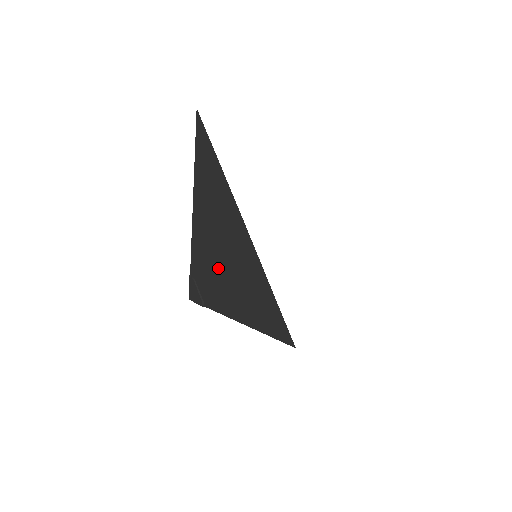
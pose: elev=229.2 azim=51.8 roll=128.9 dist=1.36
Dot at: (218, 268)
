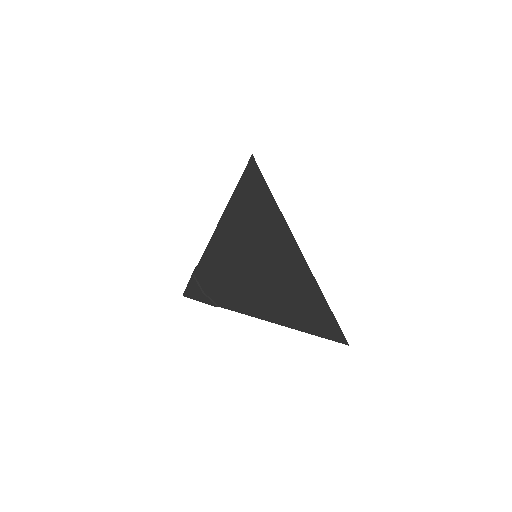
Dot at: occluded
